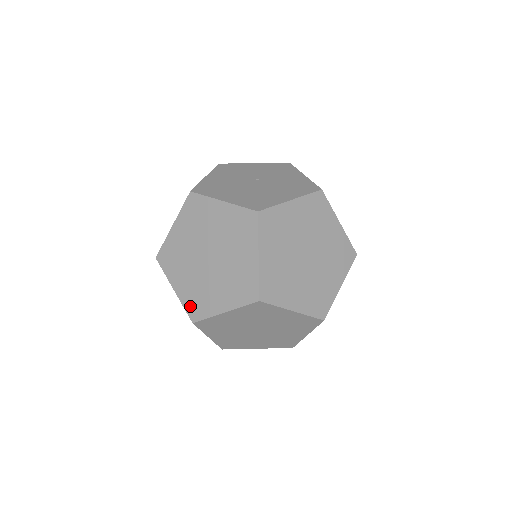
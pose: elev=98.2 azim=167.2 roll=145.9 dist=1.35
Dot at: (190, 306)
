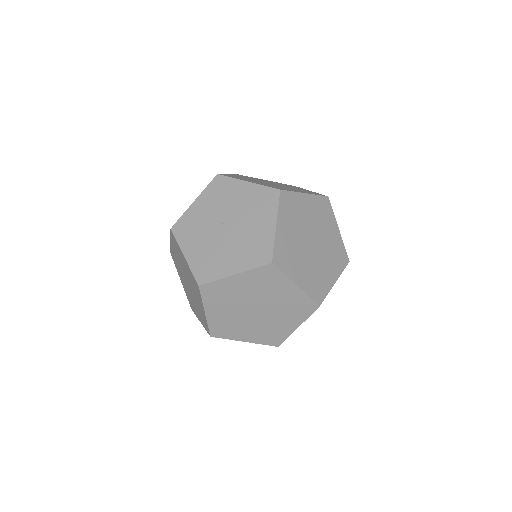
Dot at: (268, 341)
